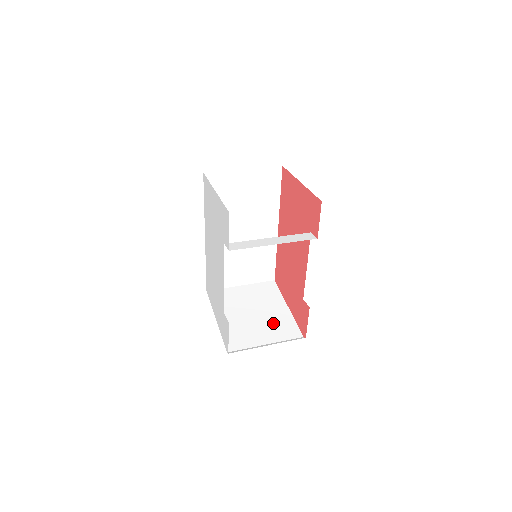
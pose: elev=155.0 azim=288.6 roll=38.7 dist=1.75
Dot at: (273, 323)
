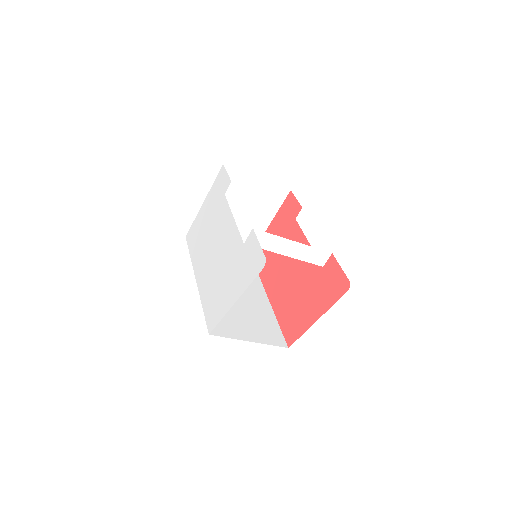
Dot at: occluded
